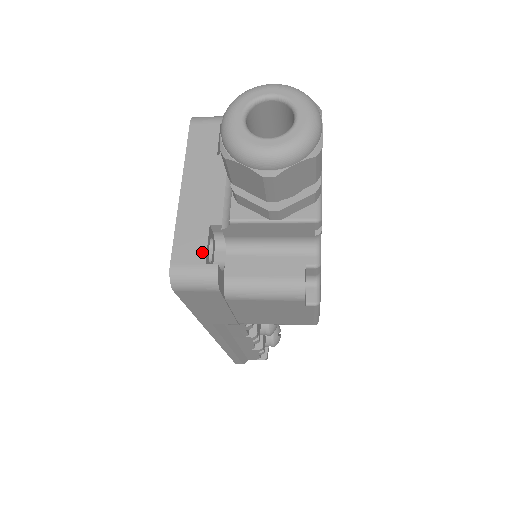
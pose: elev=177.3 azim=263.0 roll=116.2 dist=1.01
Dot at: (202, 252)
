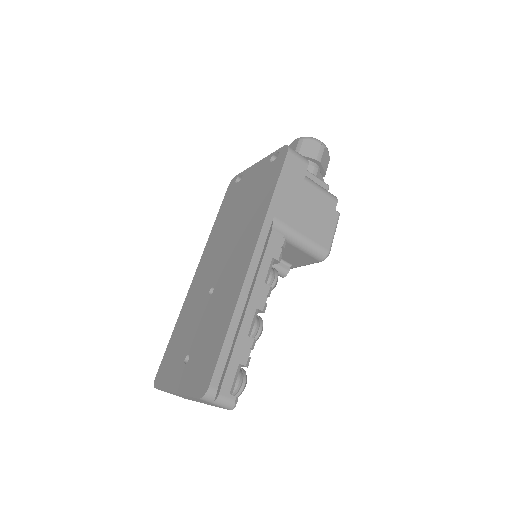
Dot at: occluded
